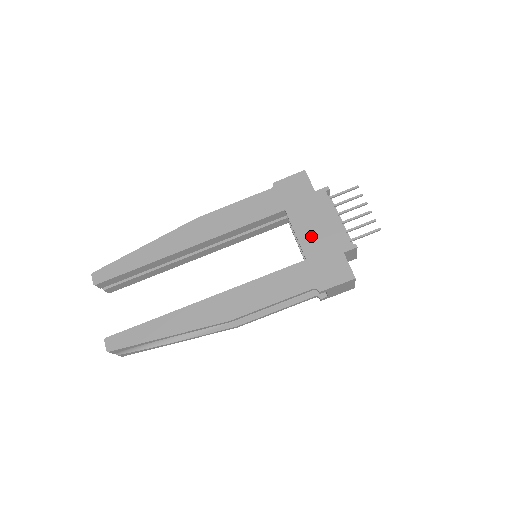
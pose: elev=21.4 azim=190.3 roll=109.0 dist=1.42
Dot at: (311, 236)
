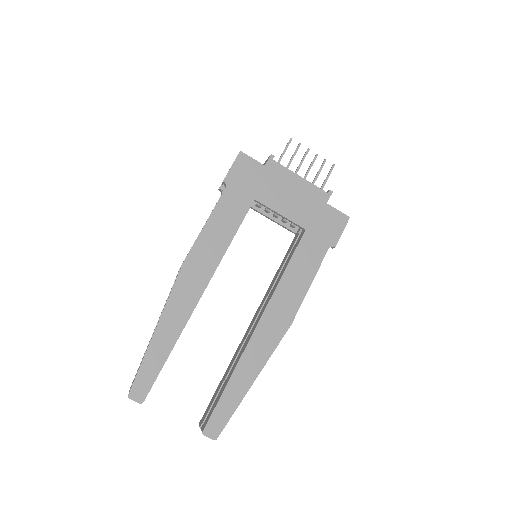
Dot at: (294, 207)
